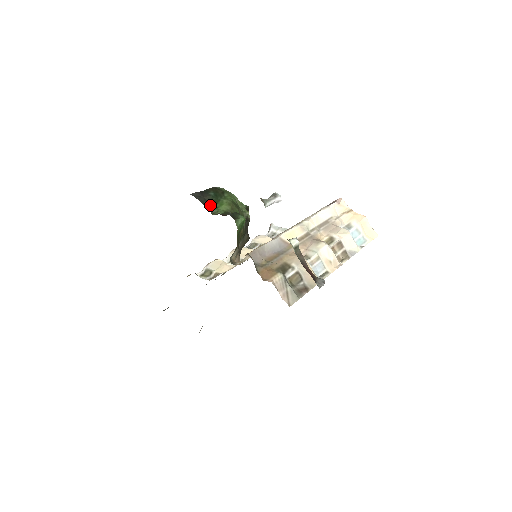
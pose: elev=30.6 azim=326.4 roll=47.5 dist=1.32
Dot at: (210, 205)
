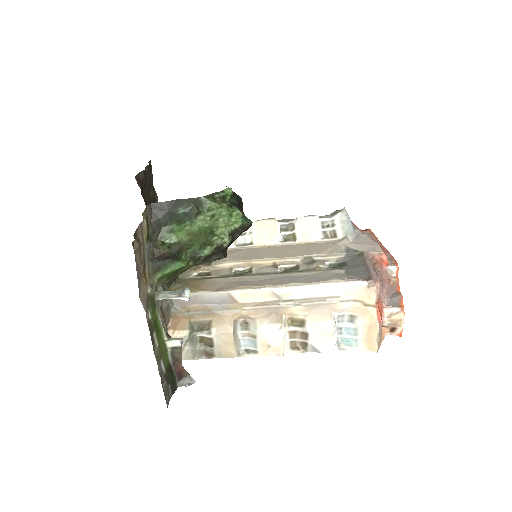
Dot at: (169, 224)
